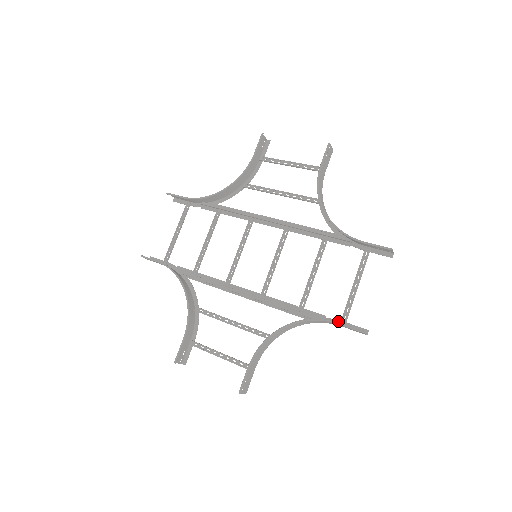
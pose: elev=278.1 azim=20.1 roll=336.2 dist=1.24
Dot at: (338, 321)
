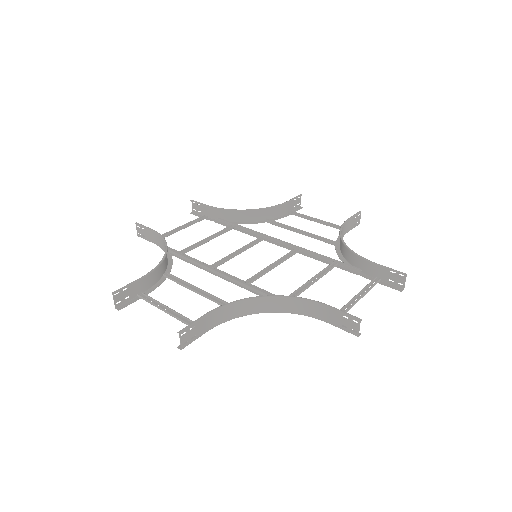
Dot at: (327, 319)
